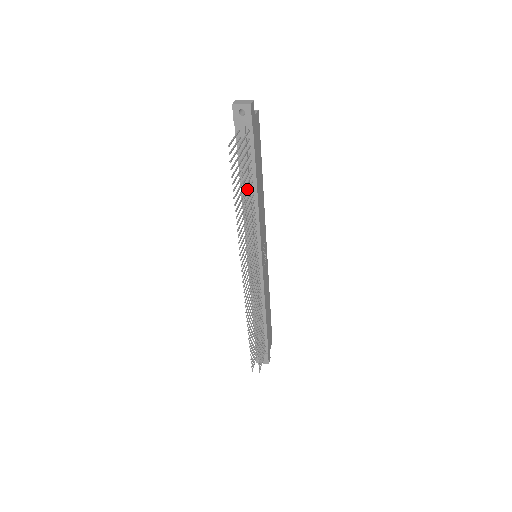
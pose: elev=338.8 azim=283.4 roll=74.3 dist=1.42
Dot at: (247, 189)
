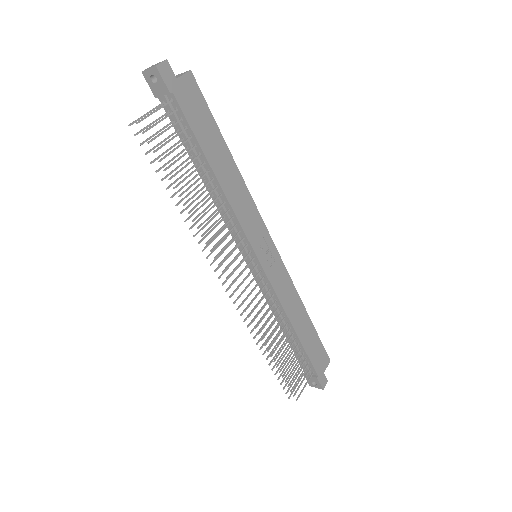
Dot at: (188, 175)
